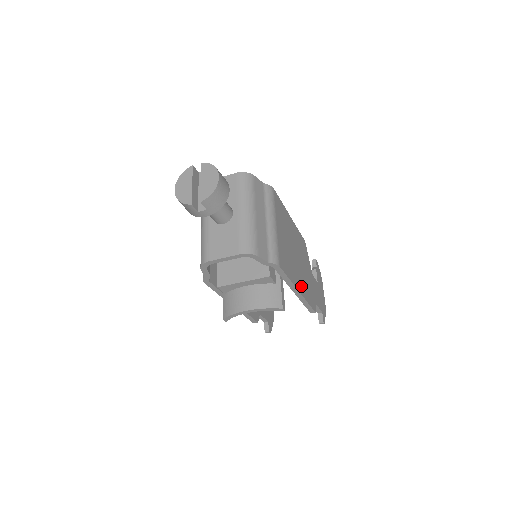
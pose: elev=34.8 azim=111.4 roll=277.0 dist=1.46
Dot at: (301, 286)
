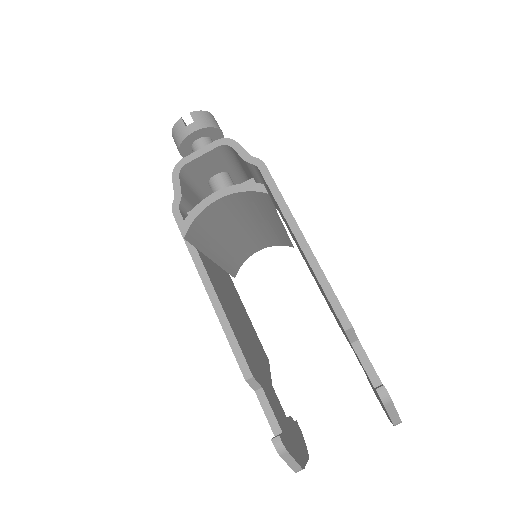
Dot at: occluded
